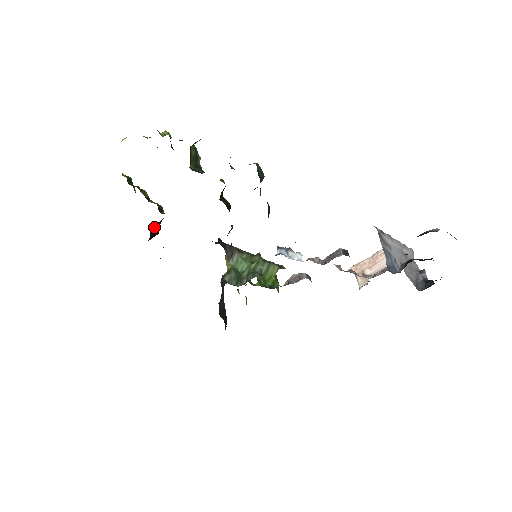
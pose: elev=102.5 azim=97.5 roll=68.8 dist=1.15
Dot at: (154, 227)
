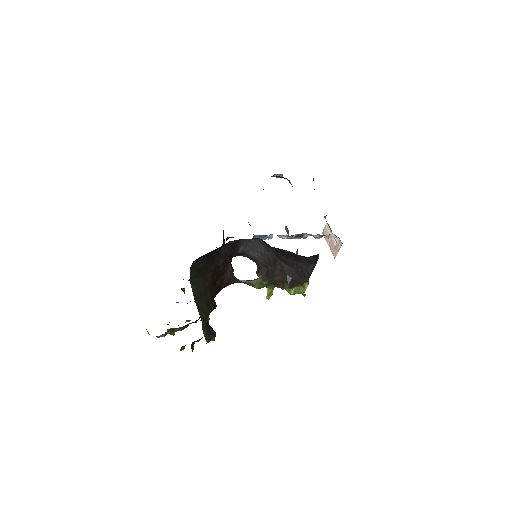
Dot at: occluded
